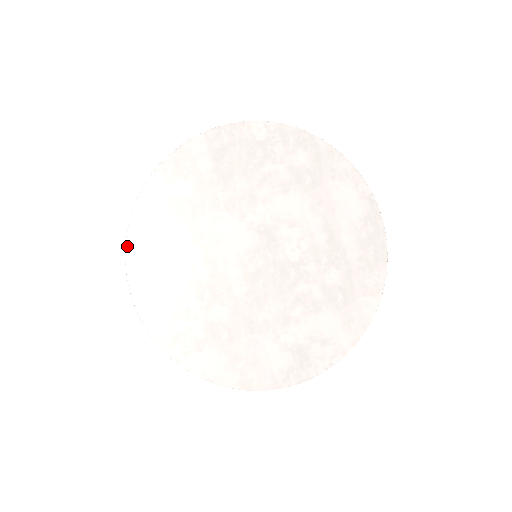
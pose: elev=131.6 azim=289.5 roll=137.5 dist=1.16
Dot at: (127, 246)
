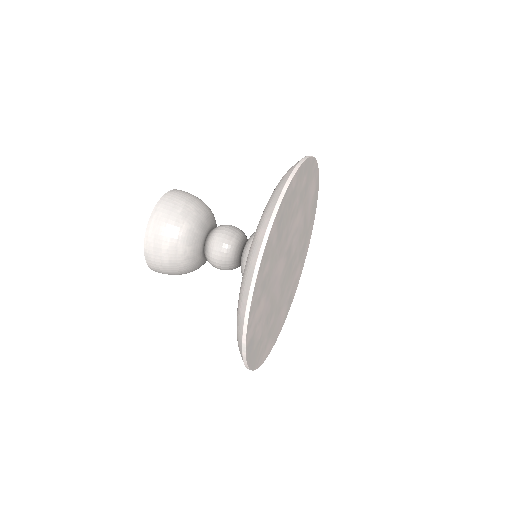
Dot at: (246, 341)
